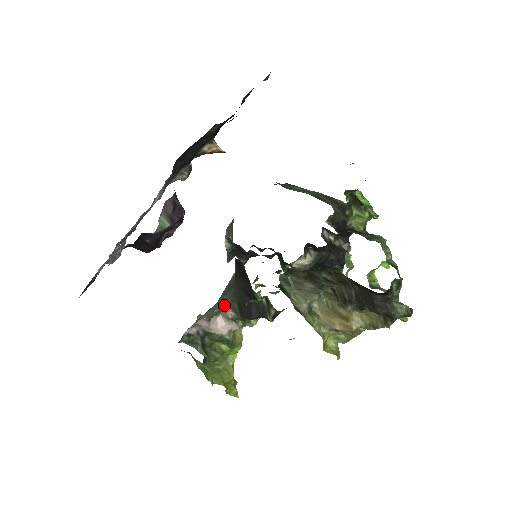
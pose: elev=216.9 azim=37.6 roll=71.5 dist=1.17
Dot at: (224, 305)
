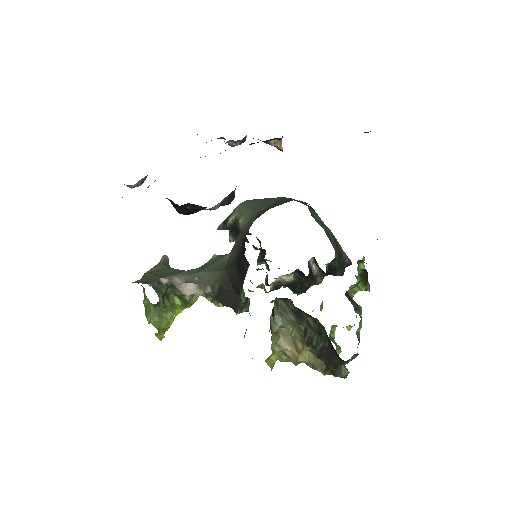
Dot at: (206, 279)
